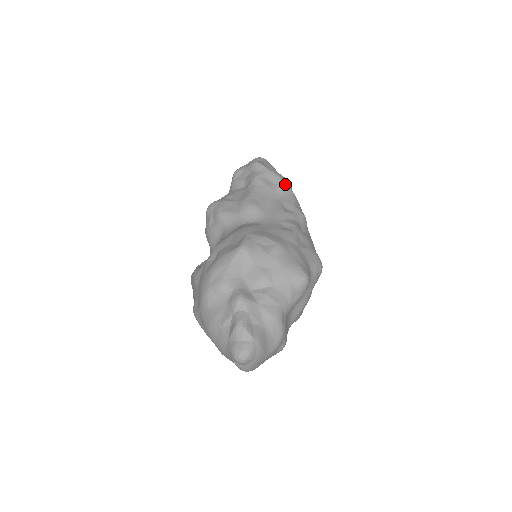
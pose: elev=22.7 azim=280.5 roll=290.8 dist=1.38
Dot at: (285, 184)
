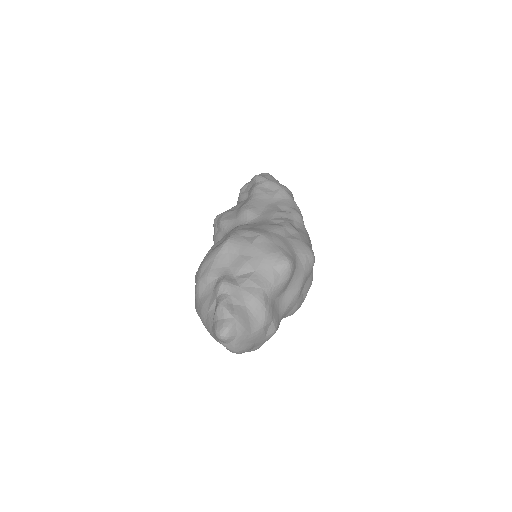
Dot at: (282, 190)
